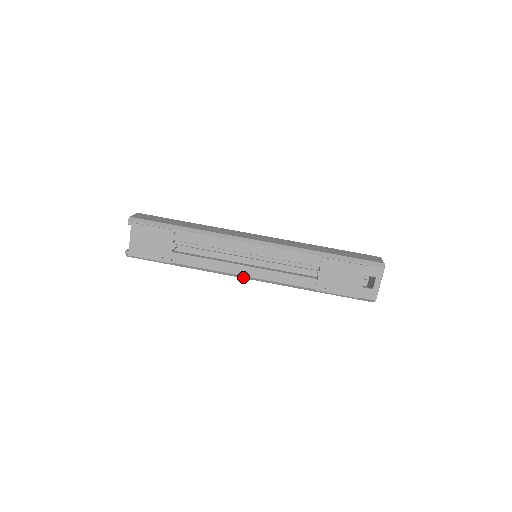
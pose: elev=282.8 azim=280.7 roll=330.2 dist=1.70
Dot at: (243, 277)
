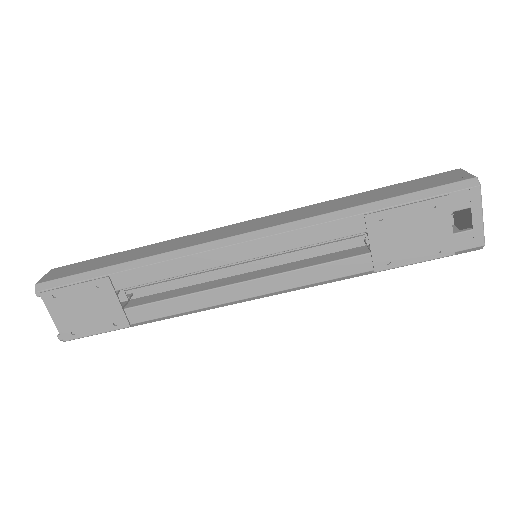
Dot at: (250, 299)
